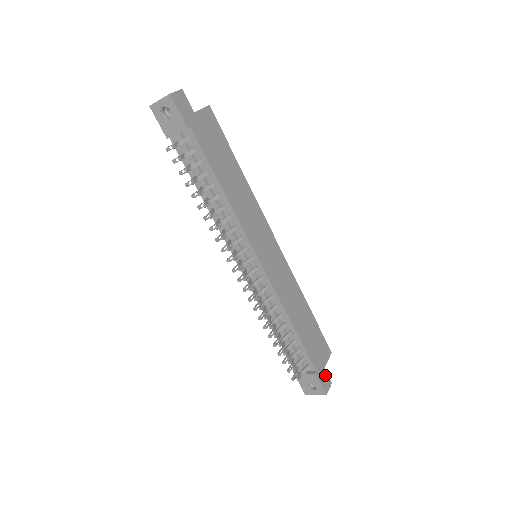
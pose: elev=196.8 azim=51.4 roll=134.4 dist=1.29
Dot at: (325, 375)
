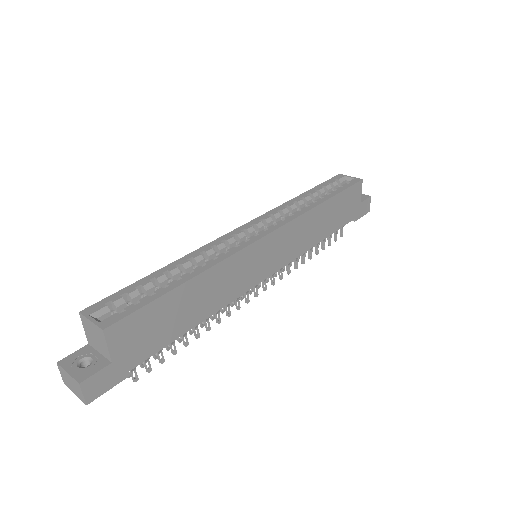
Dot at: (363, 204)
